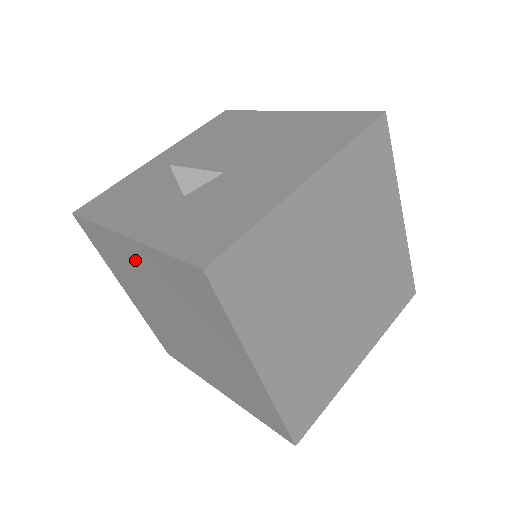
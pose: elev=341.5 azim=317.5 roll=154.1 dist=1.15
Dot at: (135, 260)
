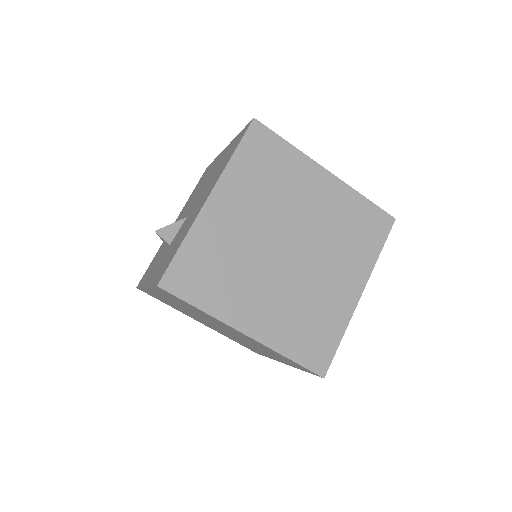
Dot at: (164, 298)
